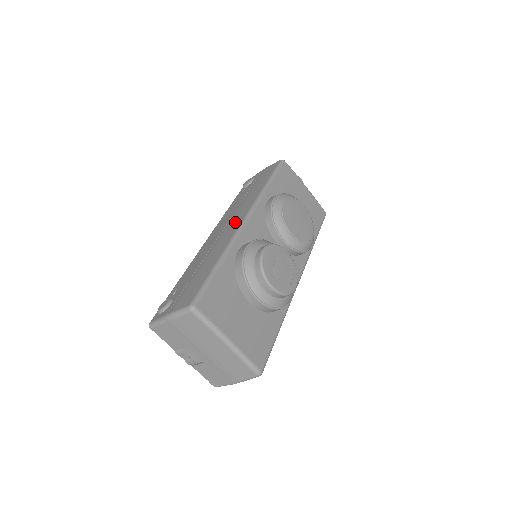
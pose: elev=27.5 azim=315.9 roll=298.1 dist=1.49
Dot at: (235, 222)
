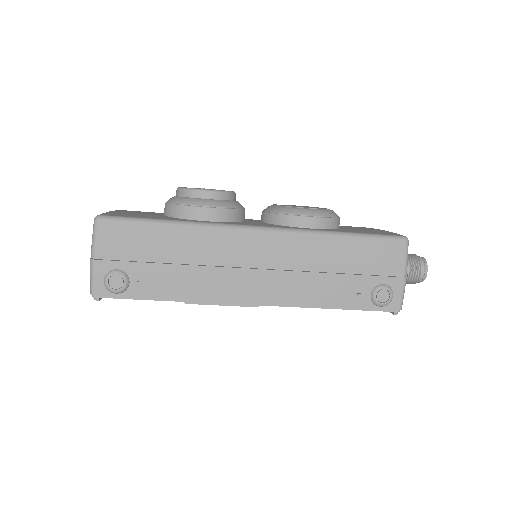
Dot at: occluded
